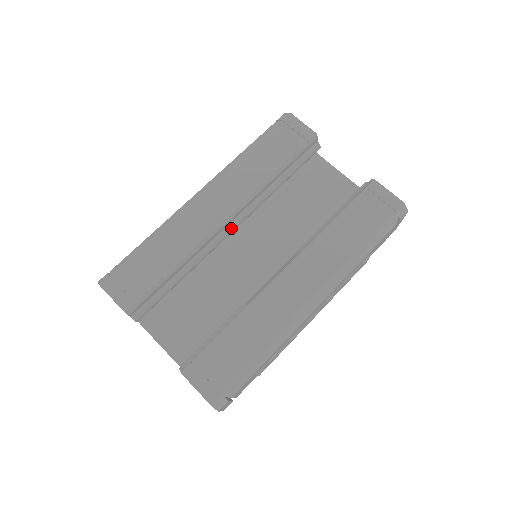
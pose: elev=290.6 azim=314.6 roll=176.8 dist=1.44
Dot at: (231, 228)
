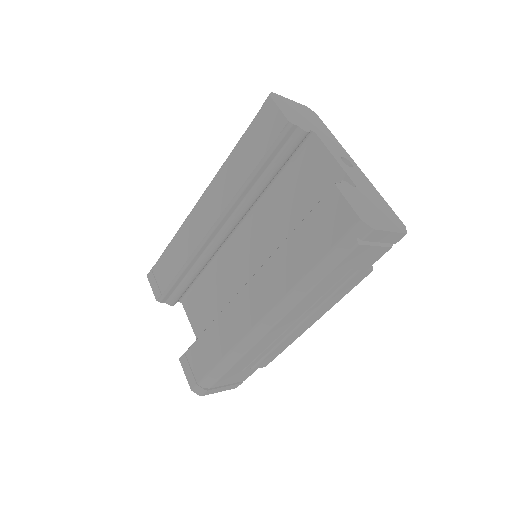
Dot at: (224, 232)
